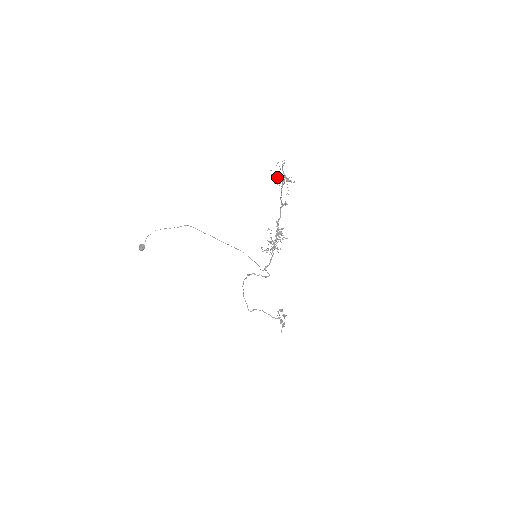
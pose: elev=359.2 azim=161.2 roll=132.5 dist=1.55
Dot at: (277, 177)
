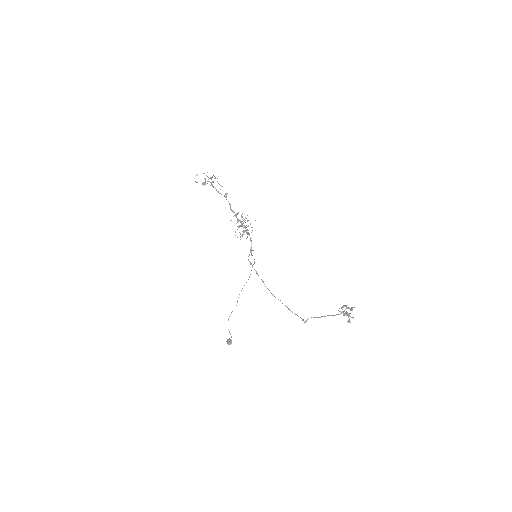
Dot at: occluded
